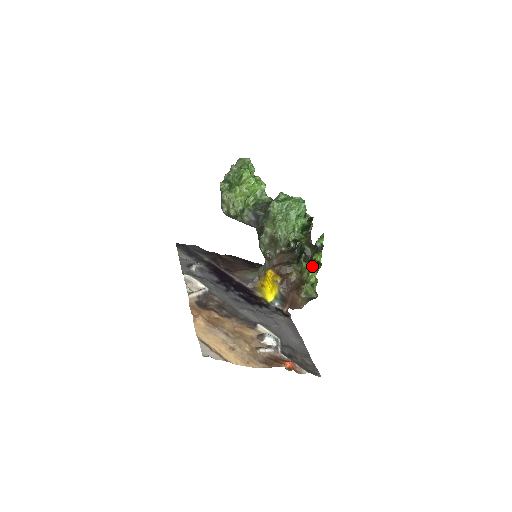
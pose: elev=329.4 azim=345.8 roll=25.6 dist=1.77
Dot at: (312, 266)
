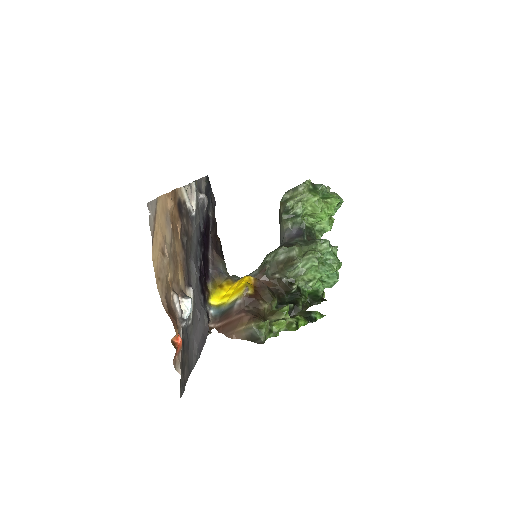
Dot at: (288, 320)
